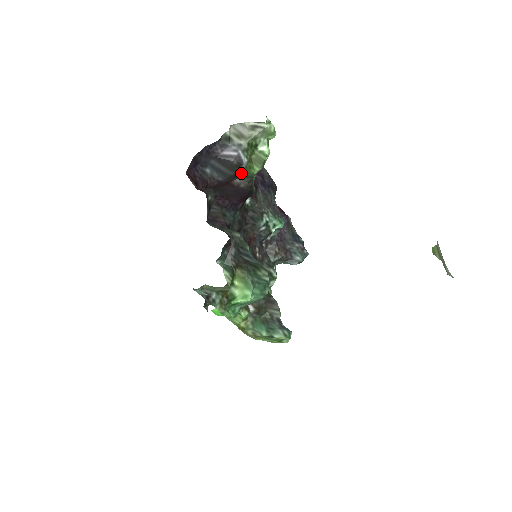
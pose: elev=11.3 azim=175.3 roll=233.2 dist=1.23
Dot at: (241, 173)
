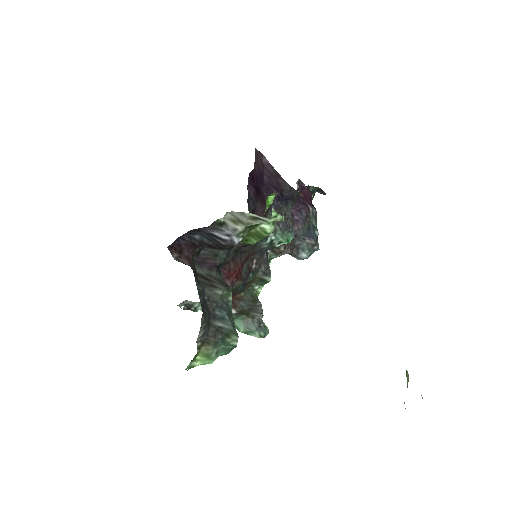
Dot at: occluded
